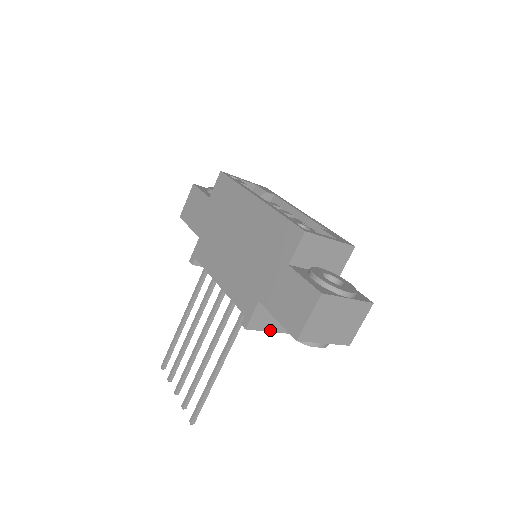
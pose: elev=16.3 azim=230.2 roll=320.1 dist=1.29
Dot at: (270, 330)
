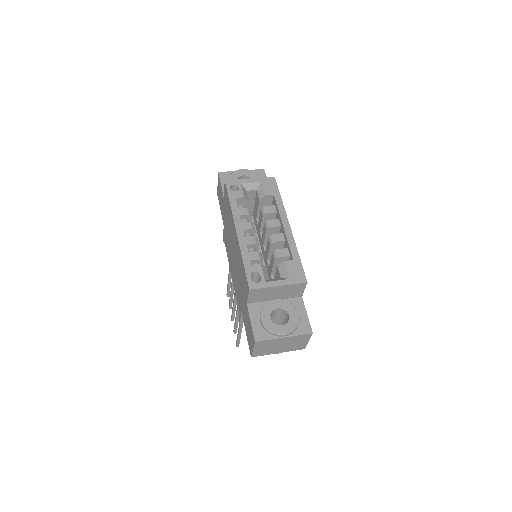
Dot at: occluded
